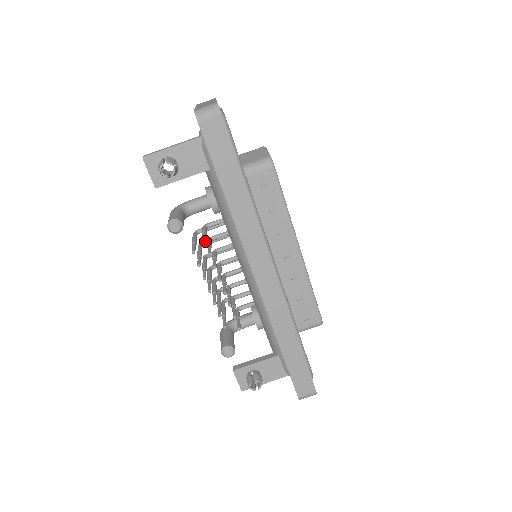
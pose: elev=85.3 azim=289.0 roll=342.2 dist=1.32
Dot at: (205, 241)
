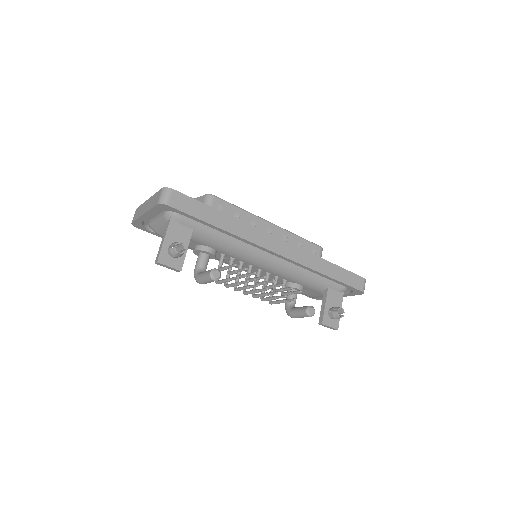
Dot at: (236, 264)
